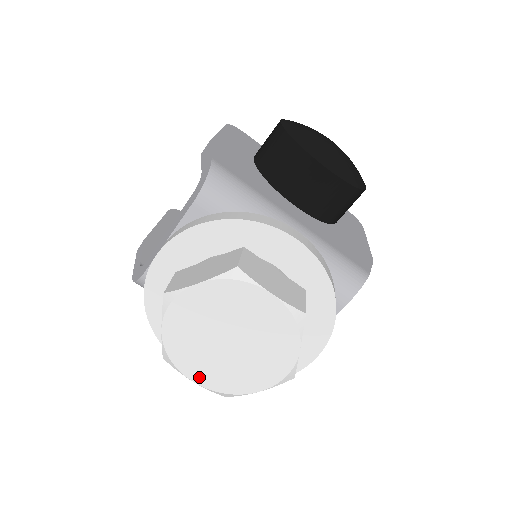
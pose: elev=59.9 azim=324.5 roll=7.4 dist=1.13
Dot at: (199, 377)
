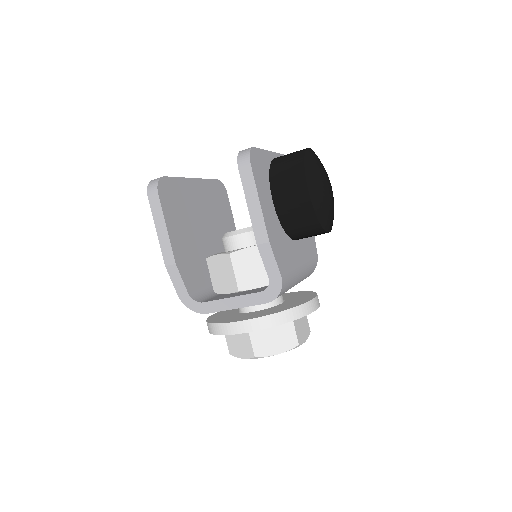
Dot at: occluded
